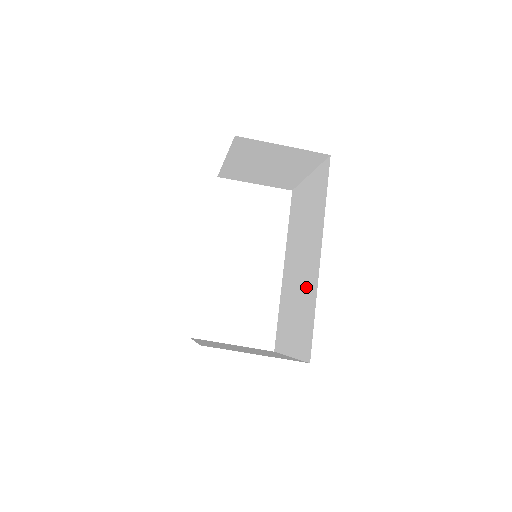
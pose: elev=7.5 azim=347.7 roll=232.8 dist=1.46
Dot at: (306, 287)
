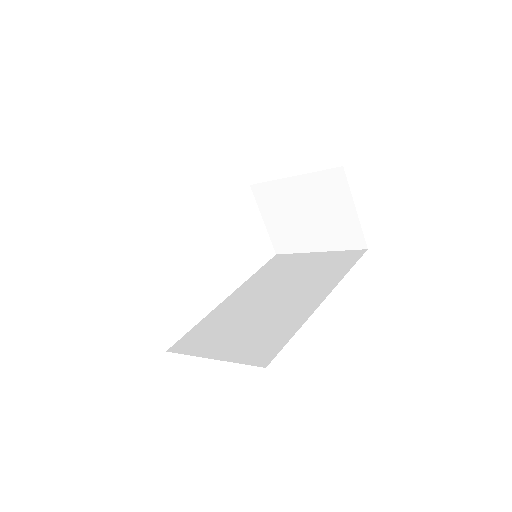
Dot at: (282, 314)
